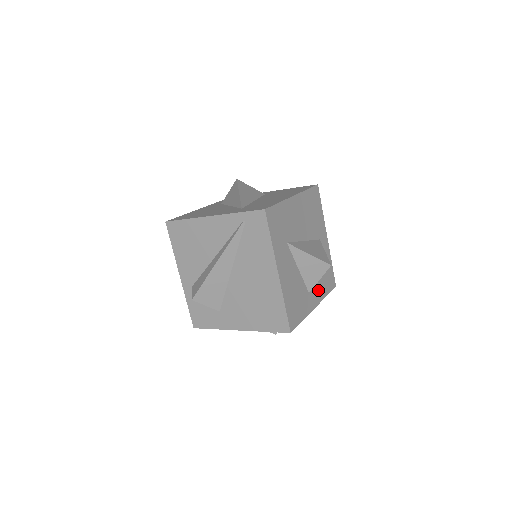
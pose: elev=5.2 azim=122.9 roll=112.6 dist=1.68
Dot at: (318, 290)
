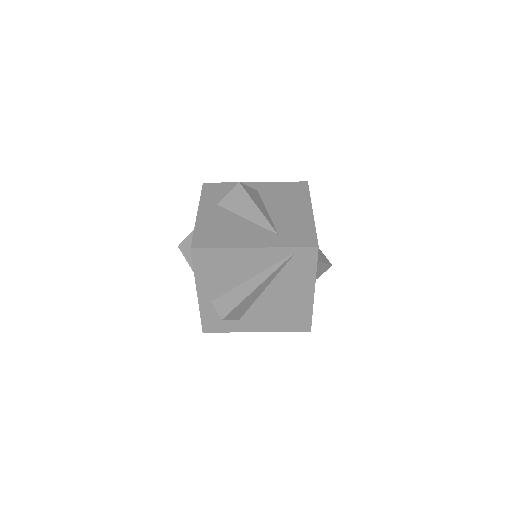
Dot at: occluded
